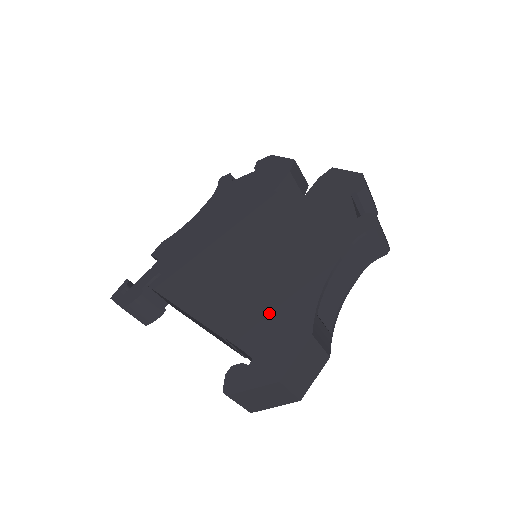
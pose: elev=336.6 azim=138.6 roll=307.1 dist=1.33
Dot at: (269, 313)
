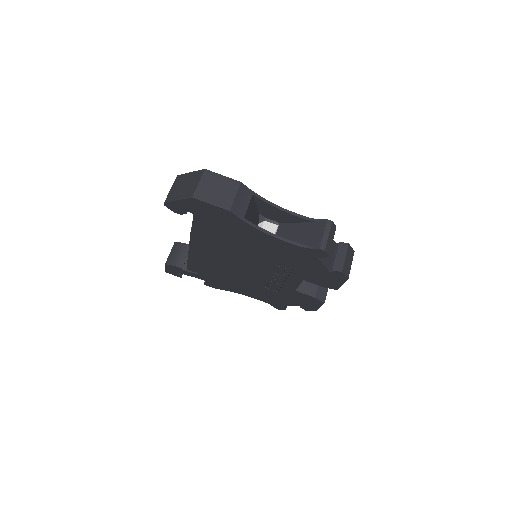
Dot at: occluded
